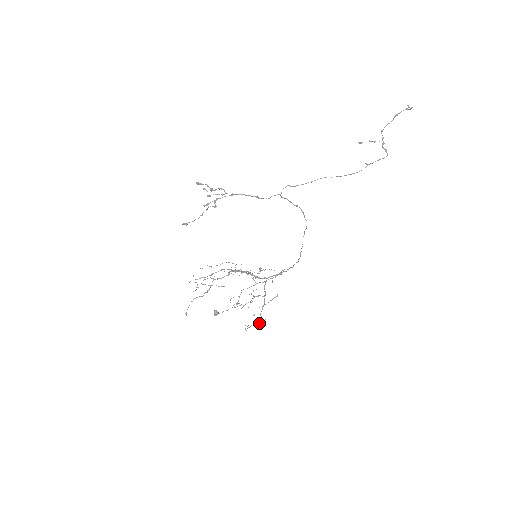
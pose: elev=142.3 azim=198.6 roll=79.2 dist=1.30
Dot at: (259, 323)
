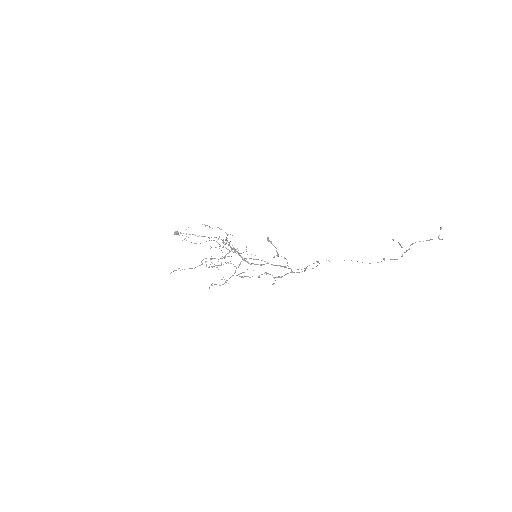
Dot at: occluded
